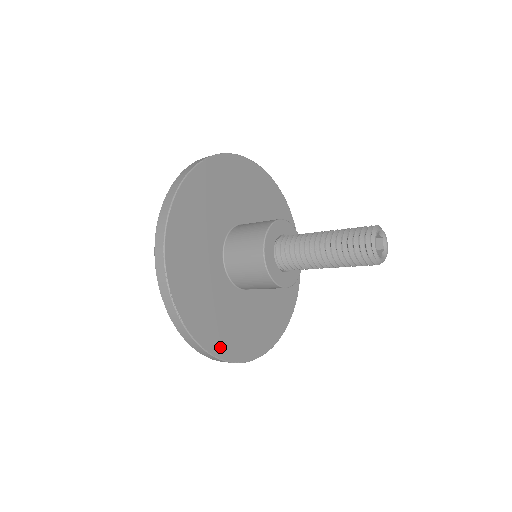
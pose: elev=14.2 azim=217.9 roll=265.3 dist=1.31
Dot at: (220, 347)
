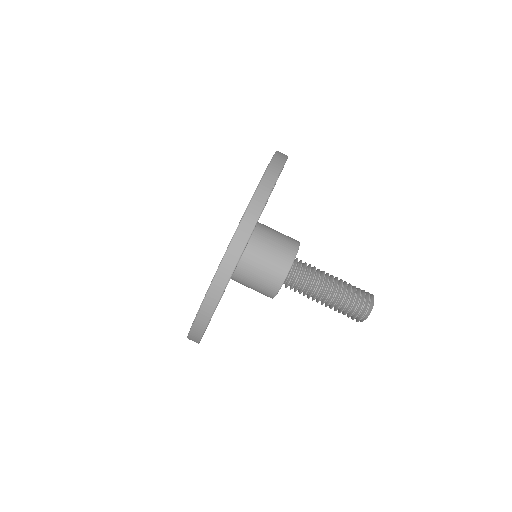
Dot at: occluded
